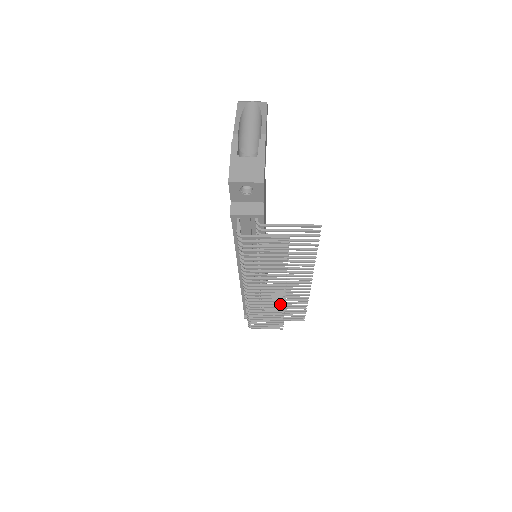
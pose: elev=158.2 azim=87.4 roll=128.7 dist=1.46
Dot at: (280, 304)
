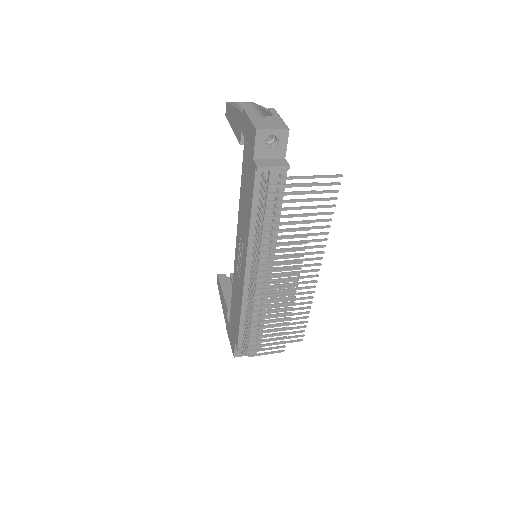
Dot at: (289, 303)
